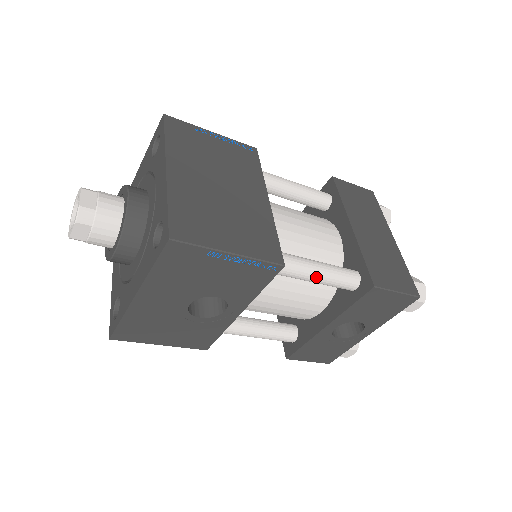
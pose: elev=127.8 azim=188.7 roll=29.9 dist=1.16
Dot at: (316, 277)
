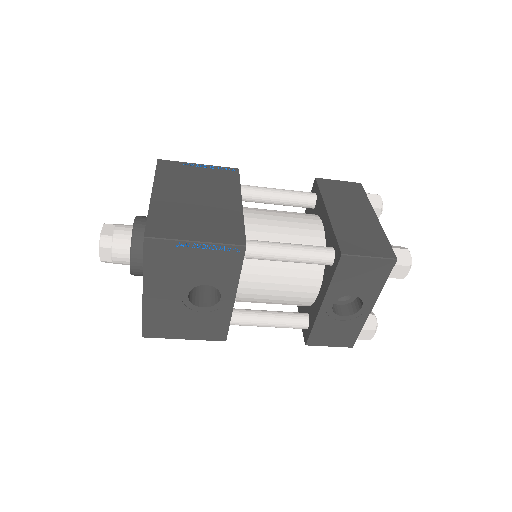
Dot at: (288, 256)
